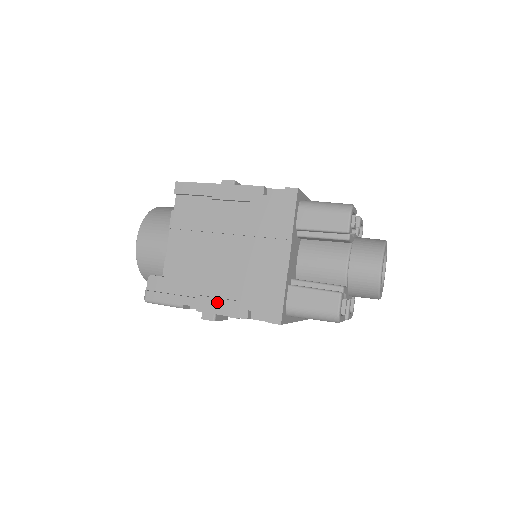
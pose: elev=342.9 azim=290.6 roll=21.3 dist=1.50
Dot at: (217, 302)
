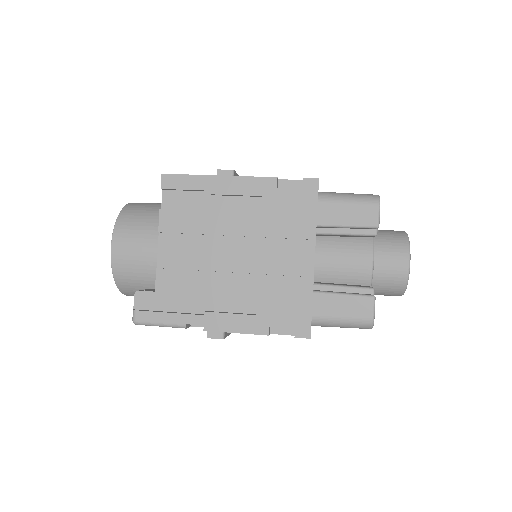
Dot at: (229, 318)
